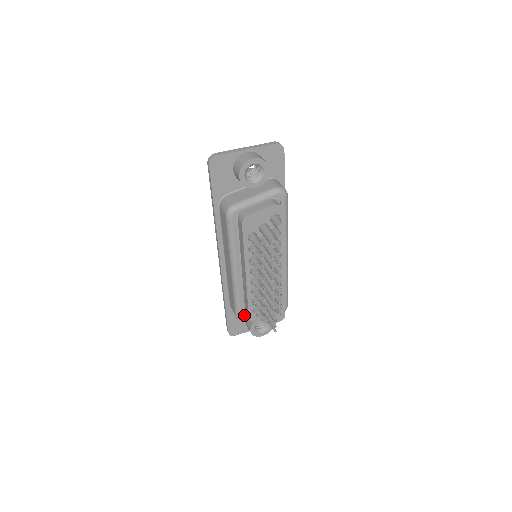
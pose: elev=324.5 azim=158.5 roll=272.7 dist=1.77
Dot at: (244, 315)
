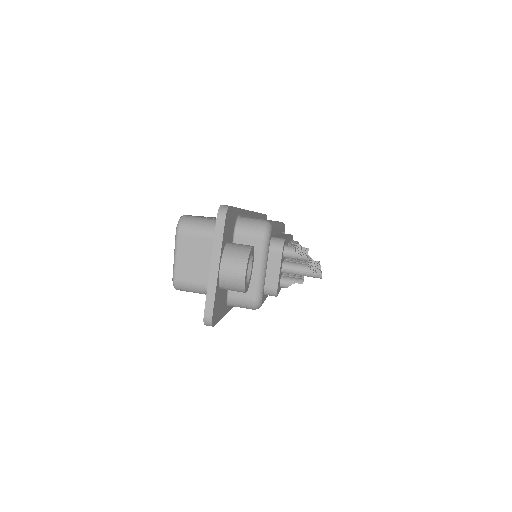
Dot at: occluded
